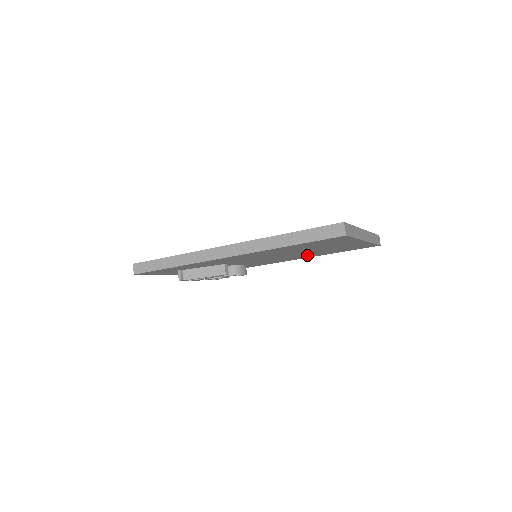
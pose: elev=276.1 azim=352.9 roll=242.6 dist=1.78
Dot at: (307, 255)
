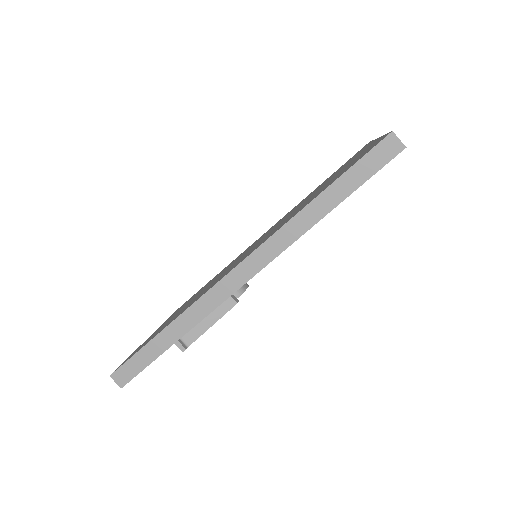
Dot at: occluded
